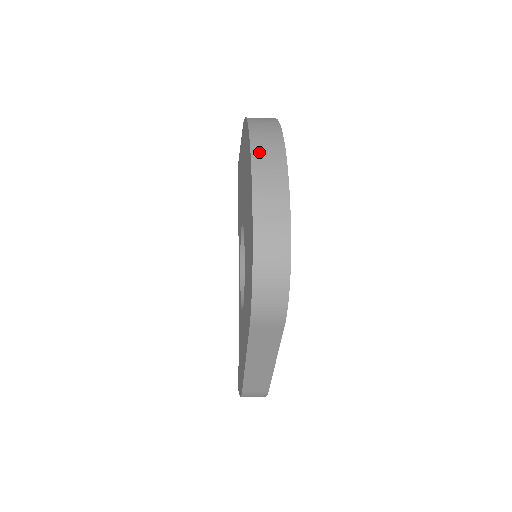
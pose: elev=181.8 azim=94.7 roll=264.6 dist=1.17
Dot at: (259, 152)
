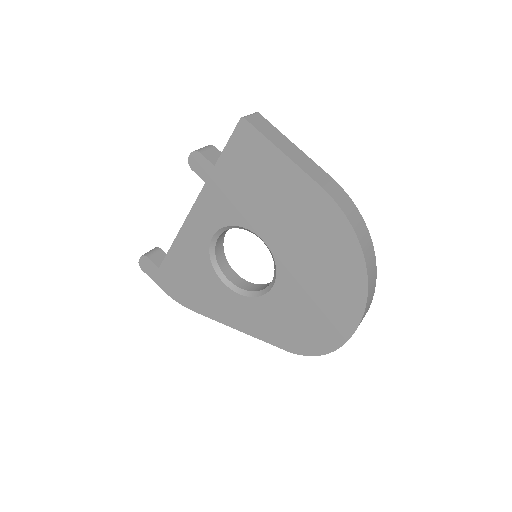
Dot at: (368, 302)
